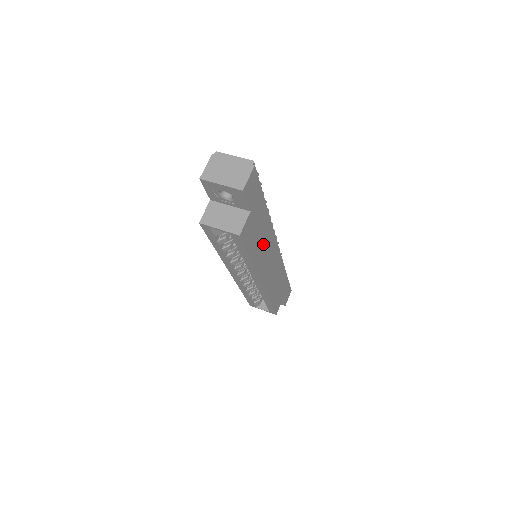
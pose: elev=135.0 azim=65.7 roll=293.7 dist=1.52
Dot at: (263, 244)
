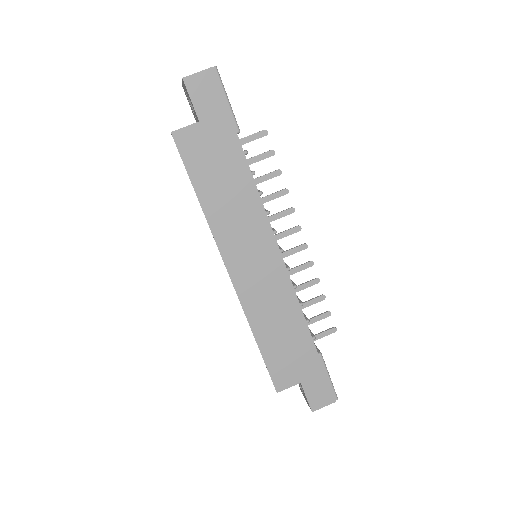
Dot at: (233, 204)
